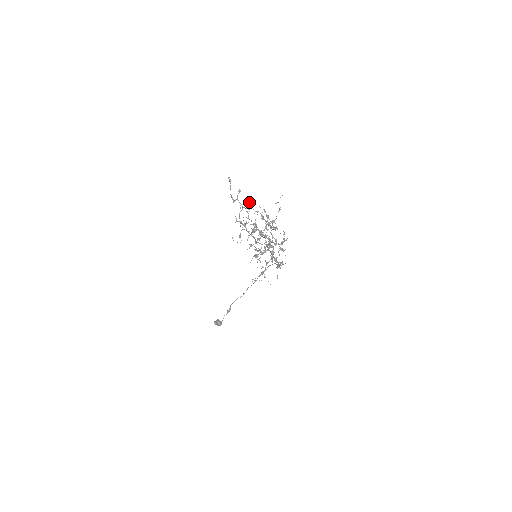
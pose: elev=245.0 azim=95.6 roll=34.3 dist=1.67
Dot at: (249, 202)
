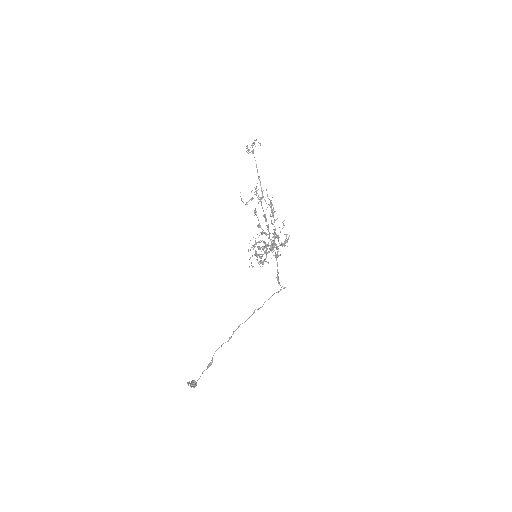
Dot at: occluded
